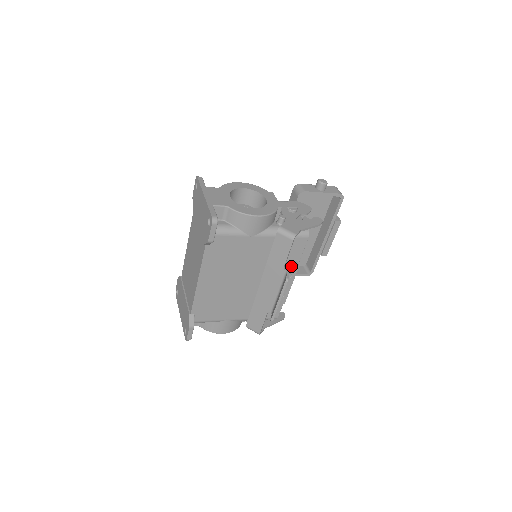
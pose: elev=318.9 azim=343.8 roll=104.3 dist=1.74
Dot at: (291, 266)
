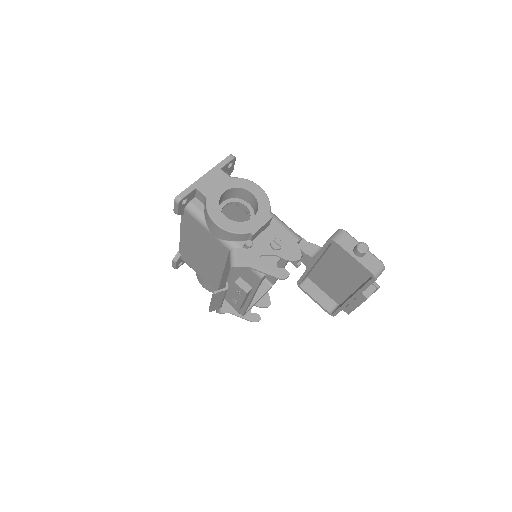
Dot at: (240, 287)
